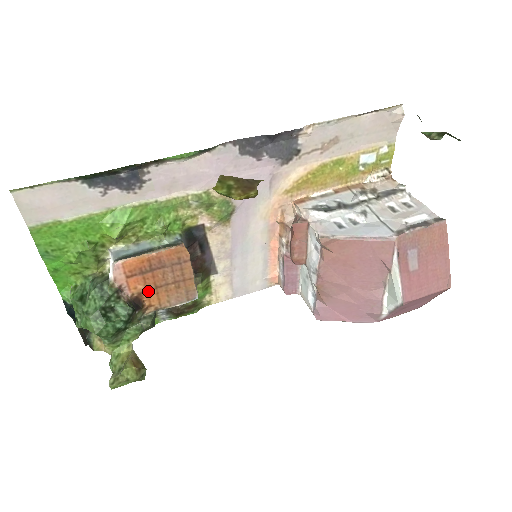
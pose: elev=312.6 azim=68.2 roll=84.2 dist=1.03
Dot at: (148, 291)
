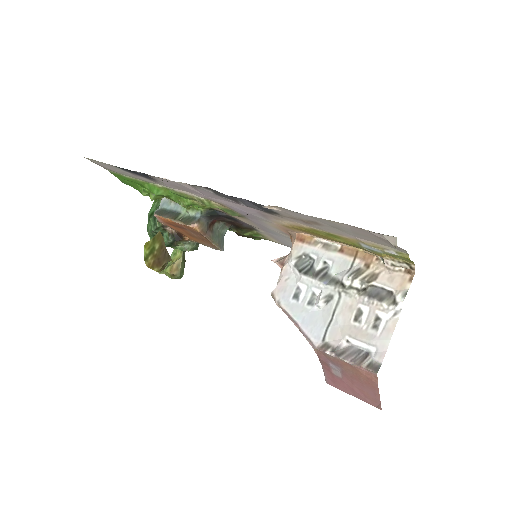
Dot at: (185, 233)
